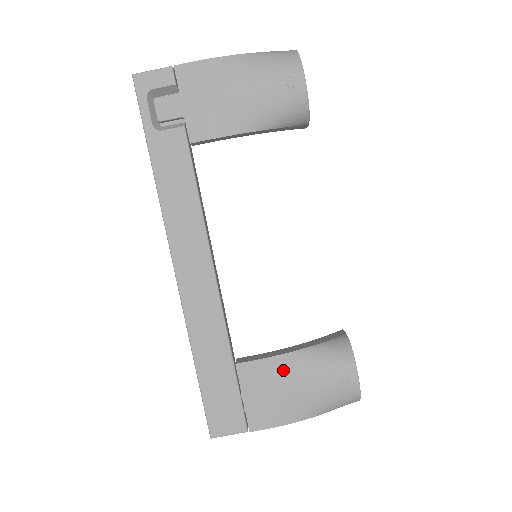
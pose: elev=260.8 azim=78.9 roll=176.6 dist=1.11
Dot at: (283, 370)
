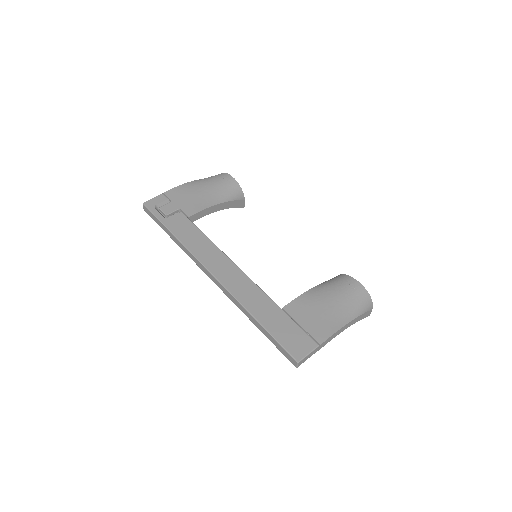
Dot at: (313, 298)
